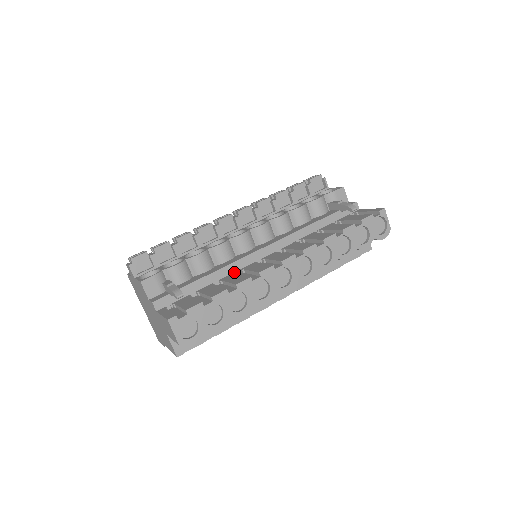
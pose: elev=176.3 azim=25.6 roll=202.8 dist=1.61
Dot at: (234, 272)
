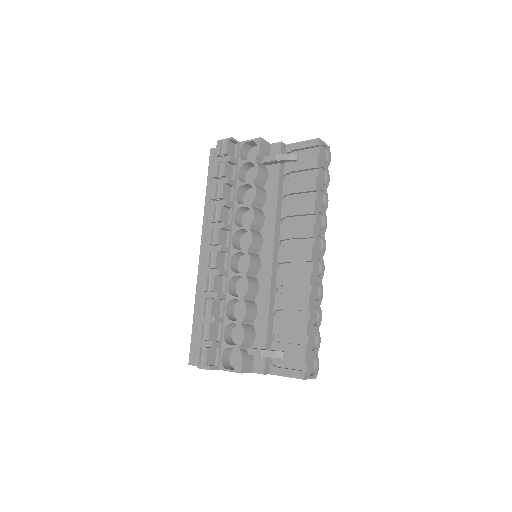
Dot at: (276, 293)
